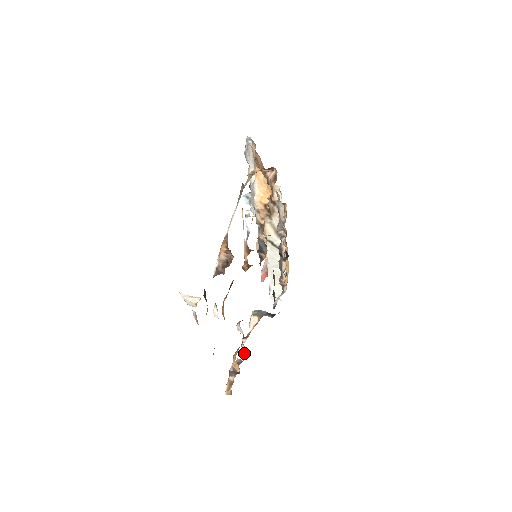
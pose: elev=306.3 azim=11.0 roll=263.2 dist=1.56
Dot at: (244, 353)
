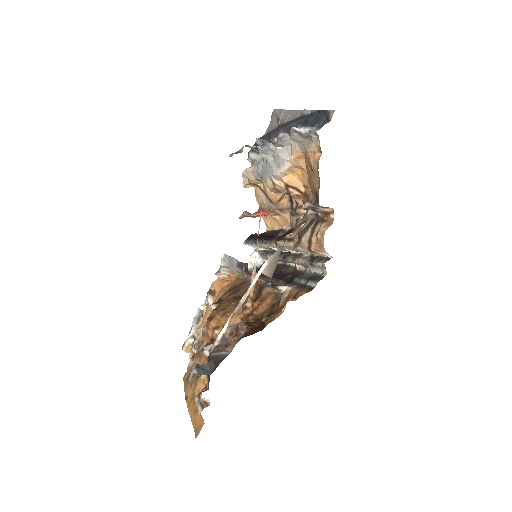
Dot at: (206, 305)
